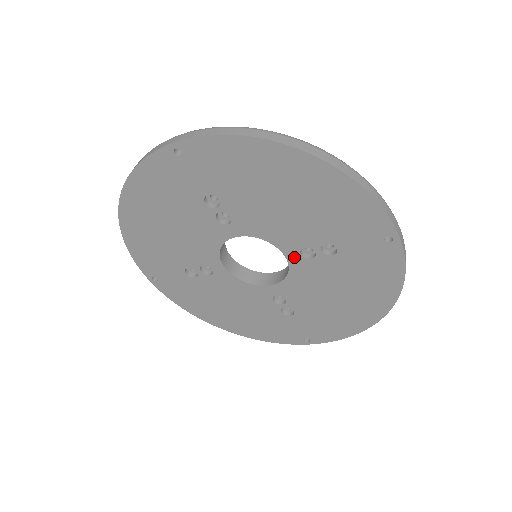
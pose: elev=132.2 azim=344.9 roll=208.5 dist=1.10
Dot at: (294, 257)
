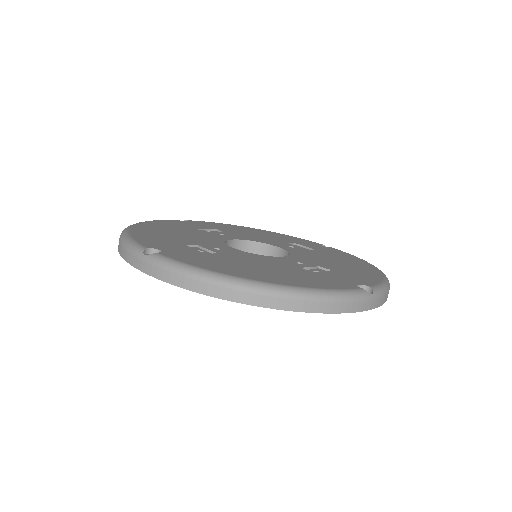
Dot at: occluded
